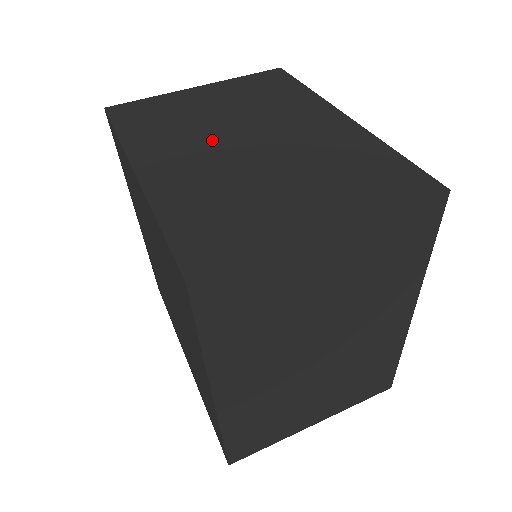
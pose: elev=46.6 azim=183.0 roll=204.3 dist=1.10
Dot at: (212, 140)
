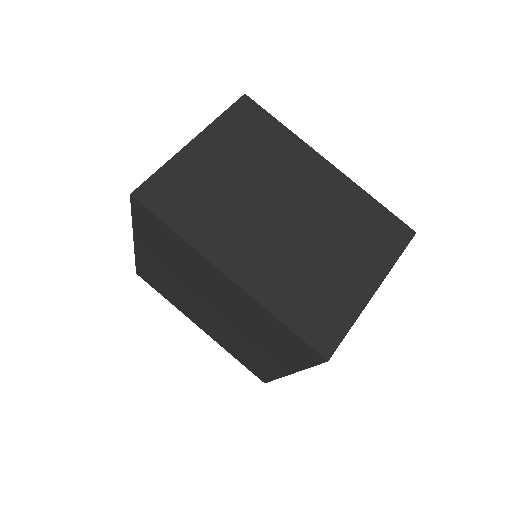
Dot at: occluded
